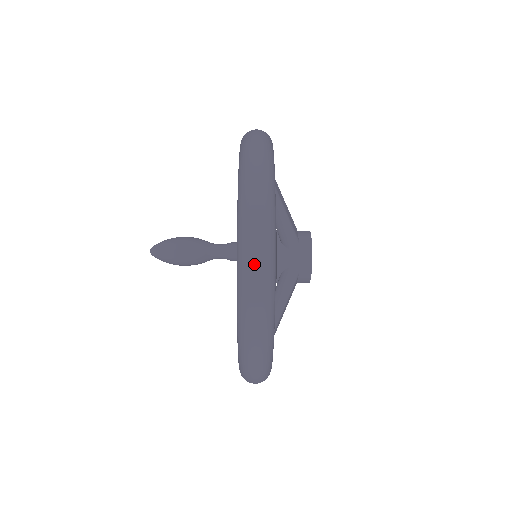
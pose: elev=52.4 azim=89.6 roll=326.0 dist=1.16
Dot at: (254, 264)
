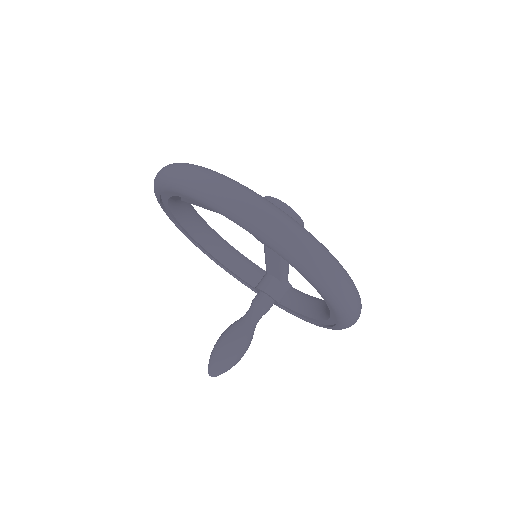
Dot at: (208, 183)
